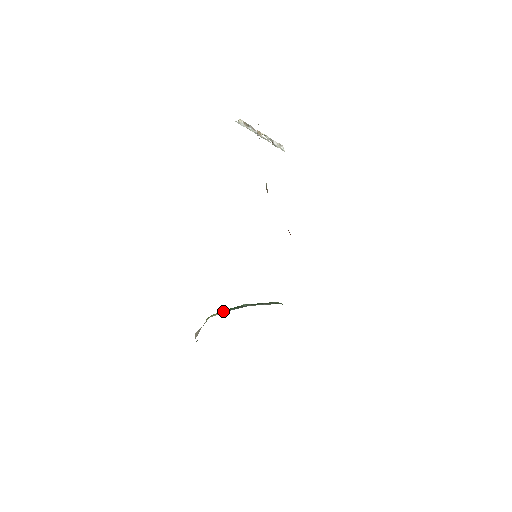
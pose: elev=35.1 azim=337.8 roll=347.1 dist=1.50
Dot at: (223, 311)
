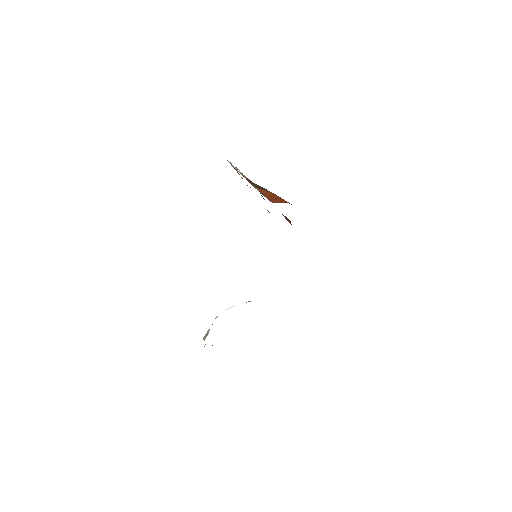
Dot at: occluded
